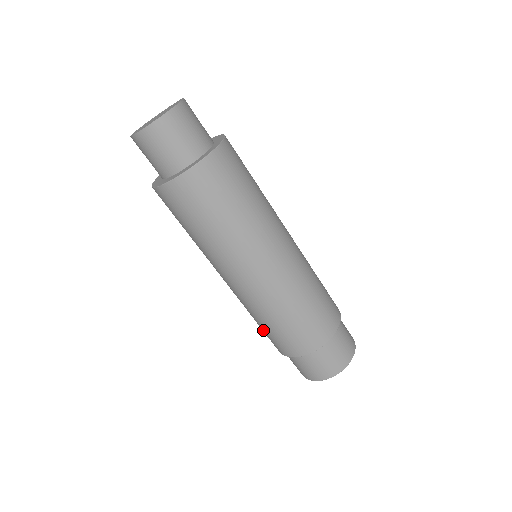
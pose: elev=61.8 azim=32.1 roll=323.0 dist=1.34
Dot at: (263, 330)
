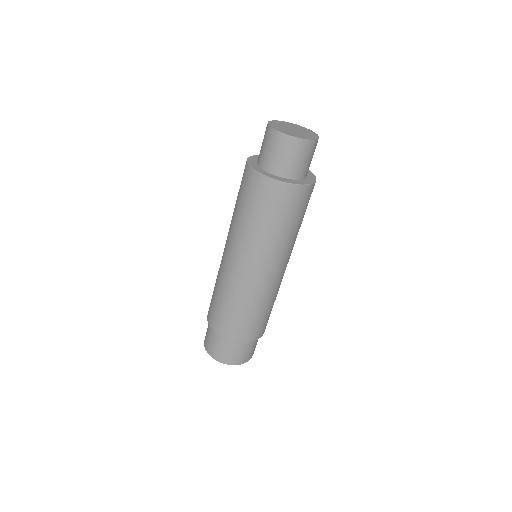
Dot at: (213, 299)
